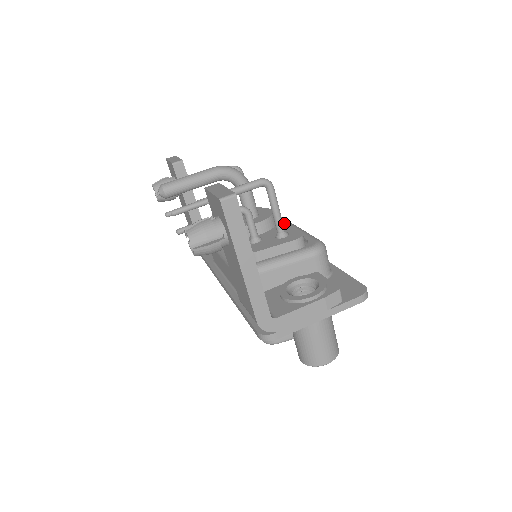
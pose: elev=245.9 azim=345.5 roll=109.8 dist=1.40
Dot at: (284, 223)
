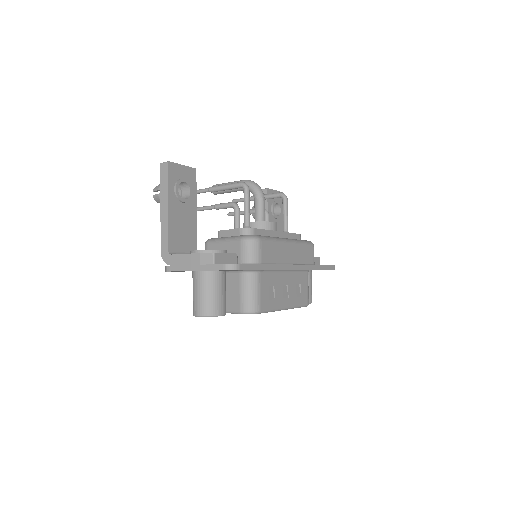
Dot at: (269, 230)
